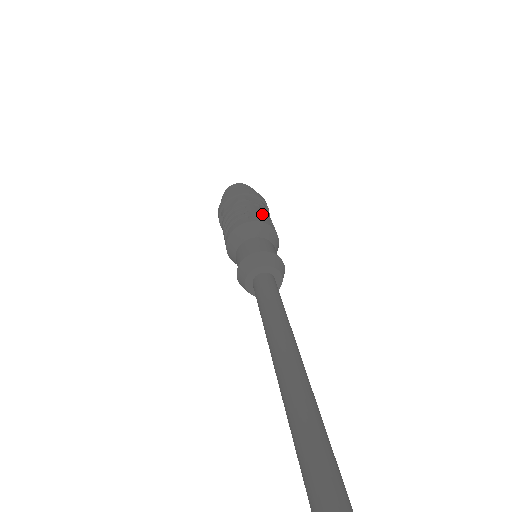
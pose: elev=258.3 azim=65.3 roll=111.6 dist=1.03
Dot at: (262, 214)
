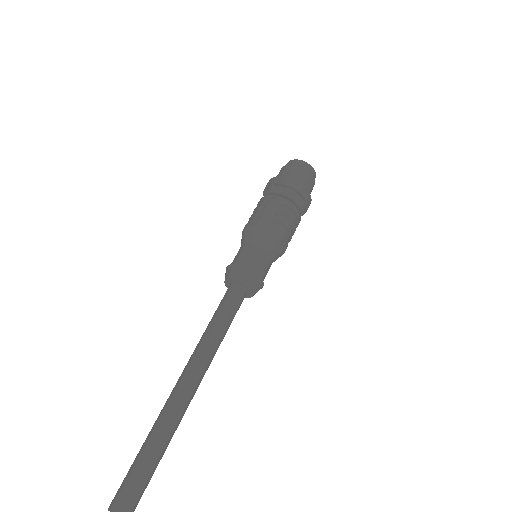
Dot at: (268, 212)
